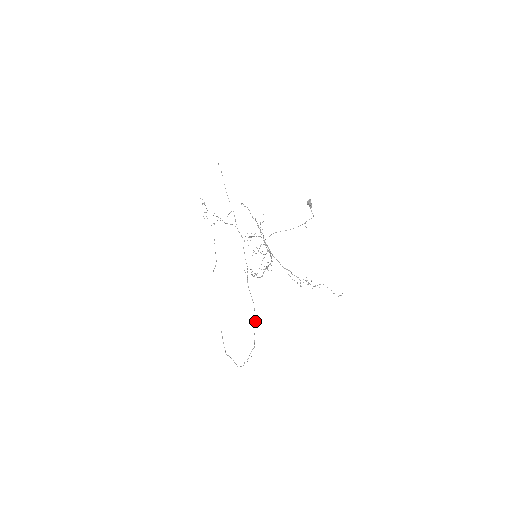
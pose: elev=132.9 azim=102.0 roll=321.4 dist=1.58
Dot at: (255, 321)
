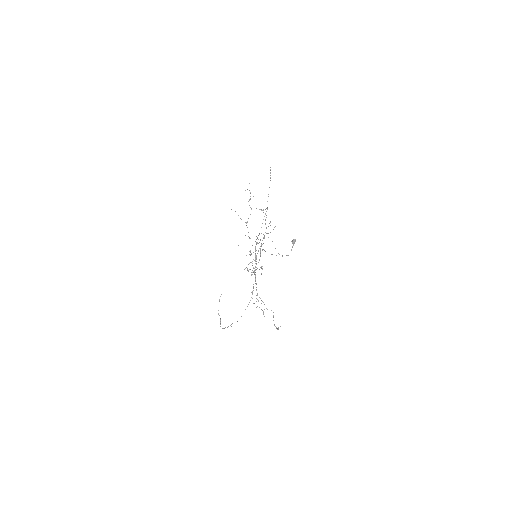
Dot at: (249, 302)
